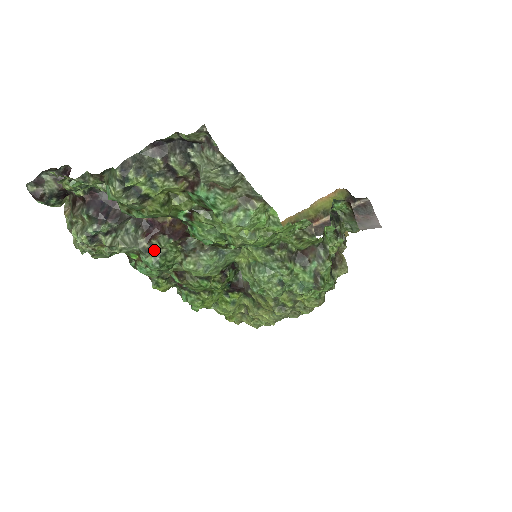
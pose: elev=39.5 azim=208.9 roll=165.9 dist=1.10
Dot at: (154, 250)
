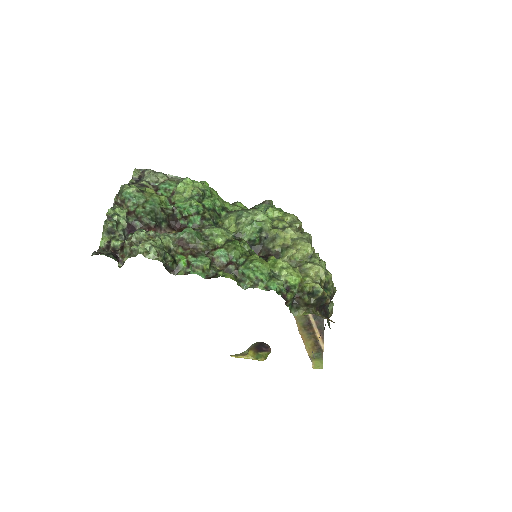
Dot at: occluded
